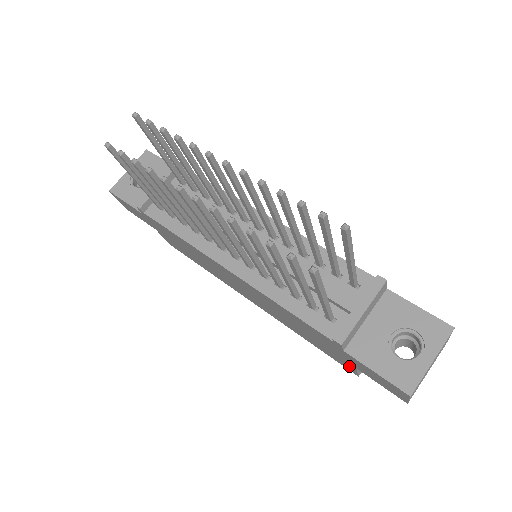
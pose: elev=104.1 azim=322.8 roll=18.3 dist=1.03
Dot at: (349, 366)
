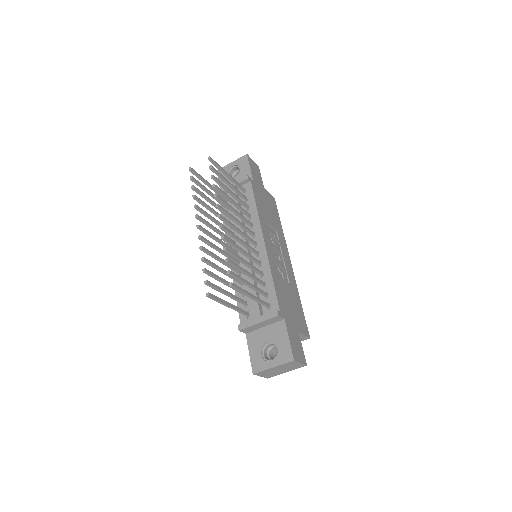
Dot at: occluded
